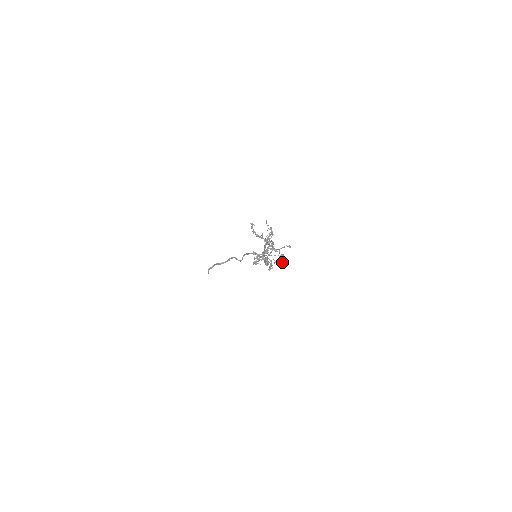
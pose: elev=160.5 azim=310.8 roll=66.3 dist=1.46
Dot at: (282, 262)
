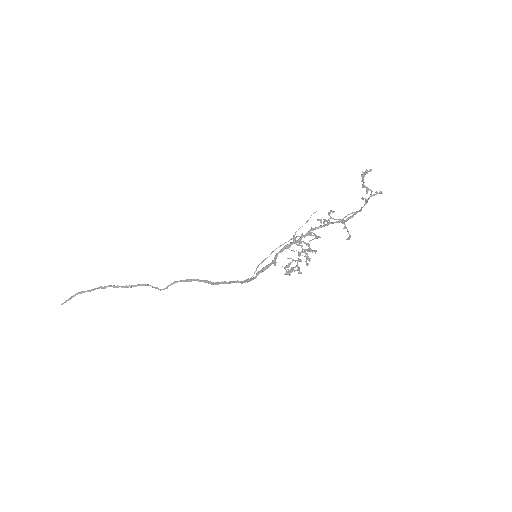
Dot at: (299, 269)
